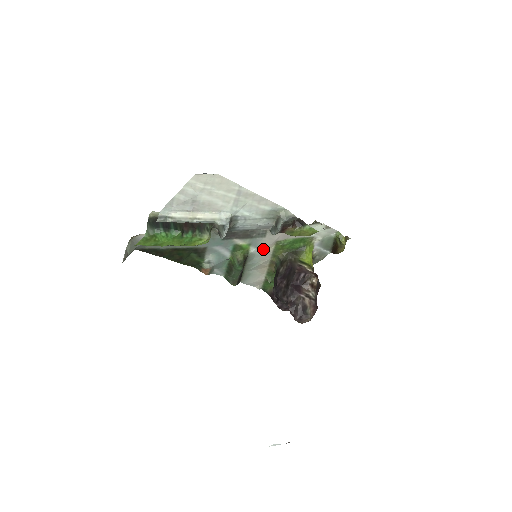
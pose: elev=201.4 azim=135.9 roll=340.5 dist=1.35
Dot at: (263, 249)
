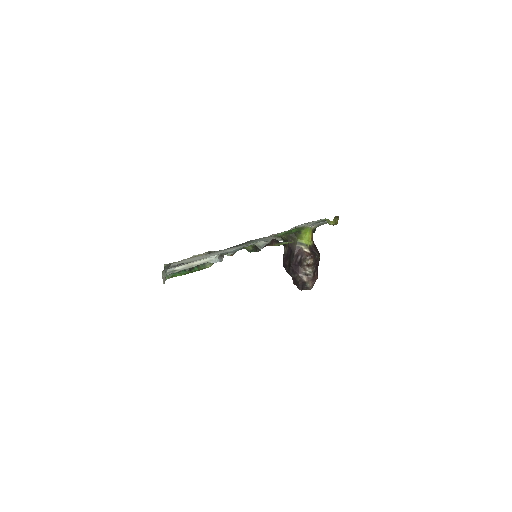
Dot at: (266, 238)
